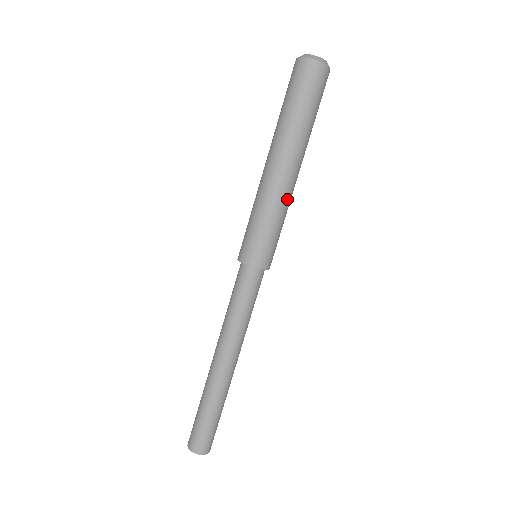
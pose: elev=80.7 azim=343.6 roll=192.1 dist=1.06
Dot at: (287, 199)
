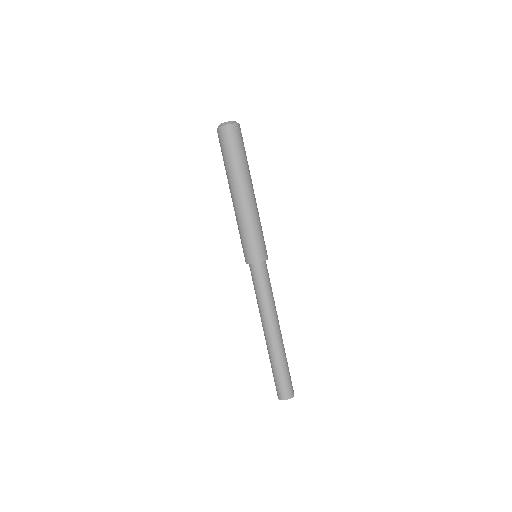
Dot at: (255, 212)
